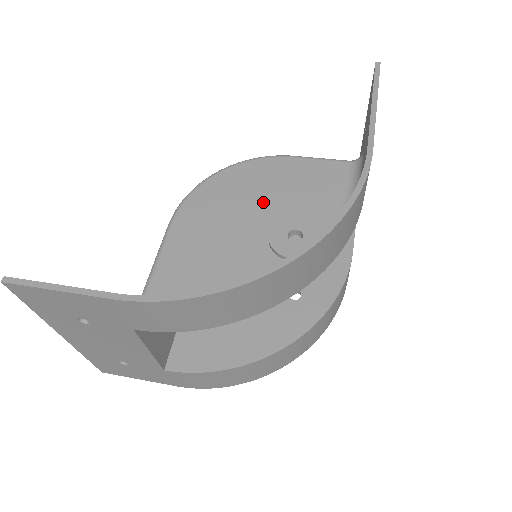
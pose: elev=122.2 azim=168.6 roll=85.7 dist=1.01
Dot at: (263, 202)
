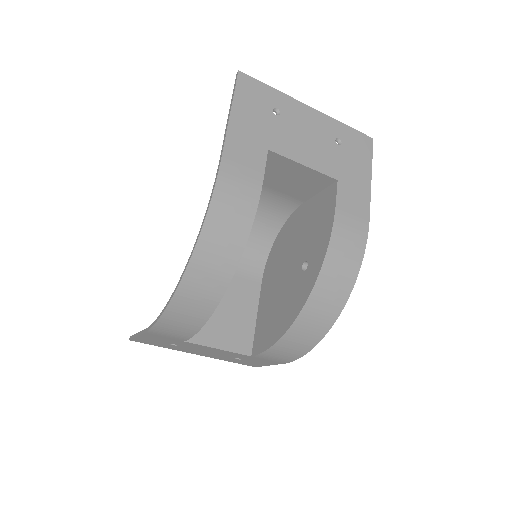
Dot at: occluded
